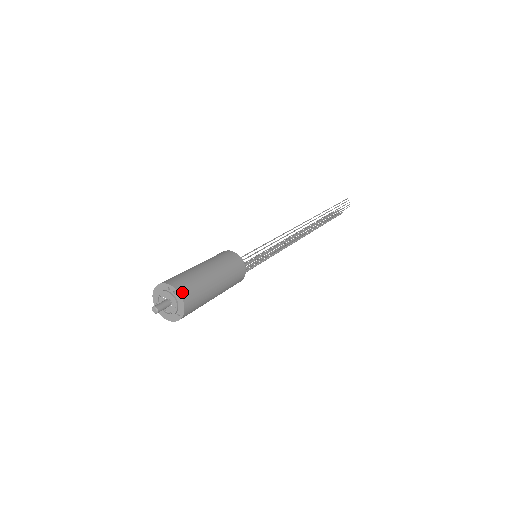
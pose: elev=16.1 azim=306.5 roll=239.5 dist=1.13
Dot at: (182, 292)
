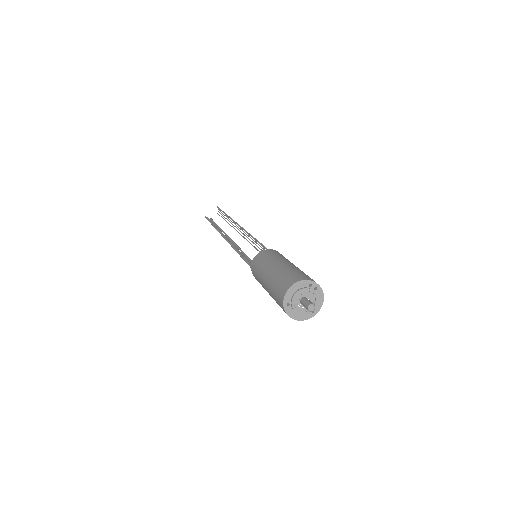
Dot at: (320, 287)
